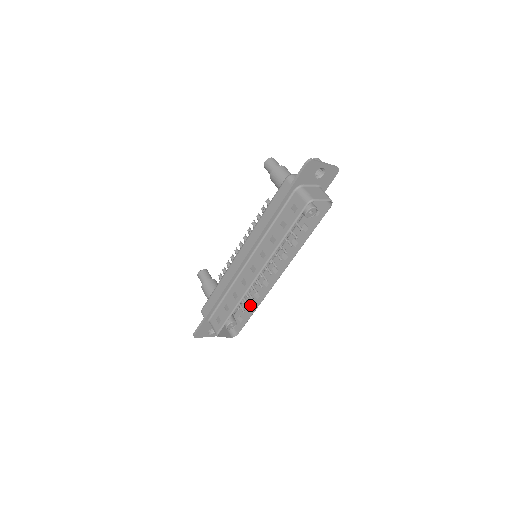
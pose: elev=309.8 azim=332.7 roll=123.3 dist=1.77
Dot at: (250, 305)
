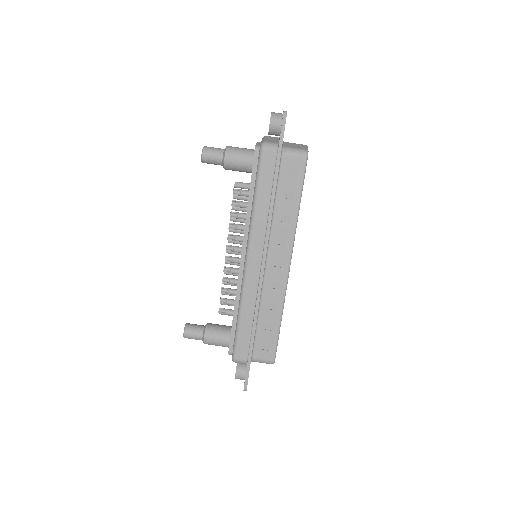
Dot at: occluded
